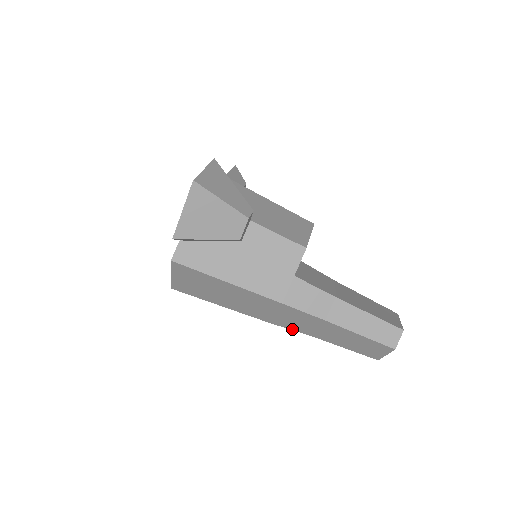
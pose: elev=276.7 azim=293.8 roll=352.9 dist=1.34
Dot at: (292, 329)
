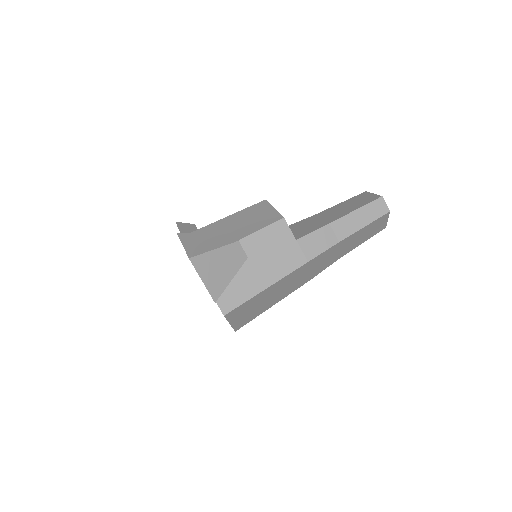
Dot at: (324, 269)
